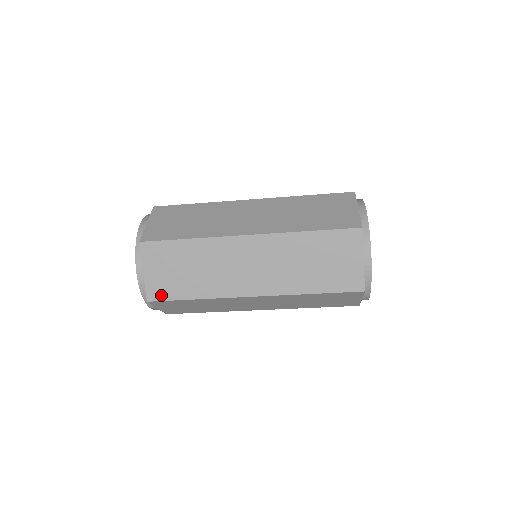
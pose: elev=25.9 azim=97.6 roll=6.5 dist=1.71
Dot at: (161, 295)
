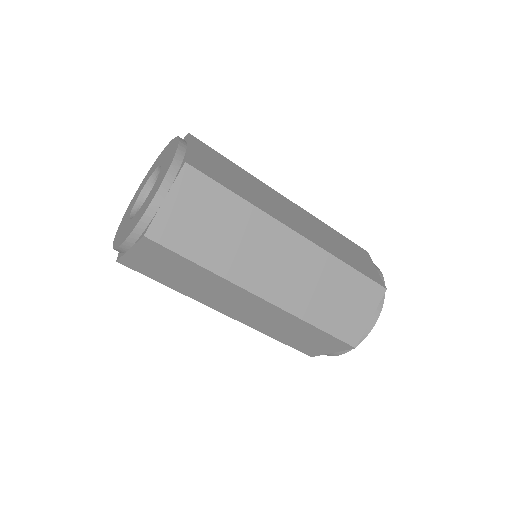
Dot at: (203, 170)
